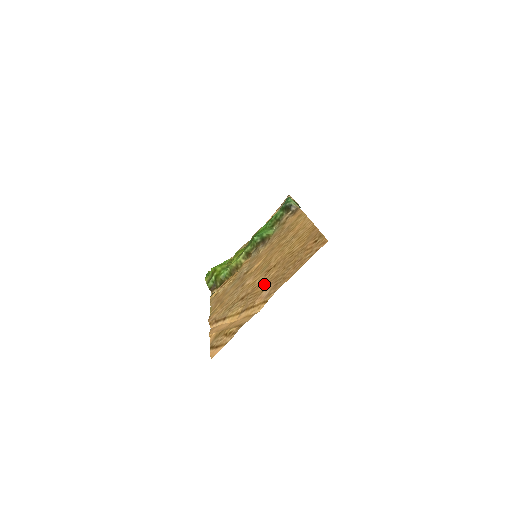
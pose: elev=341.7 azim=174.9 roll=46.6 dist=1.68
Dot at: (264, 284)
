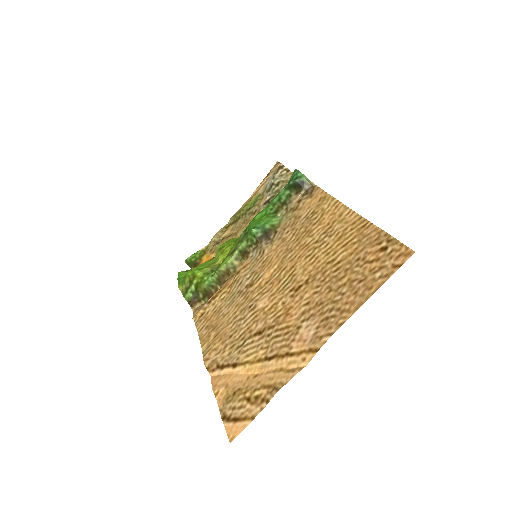
Dot at: (297, 313)
